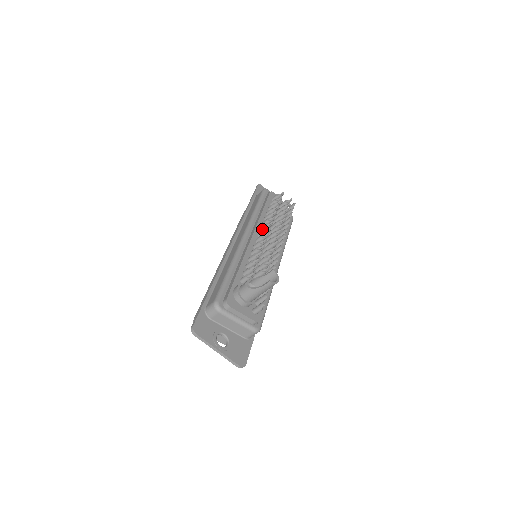
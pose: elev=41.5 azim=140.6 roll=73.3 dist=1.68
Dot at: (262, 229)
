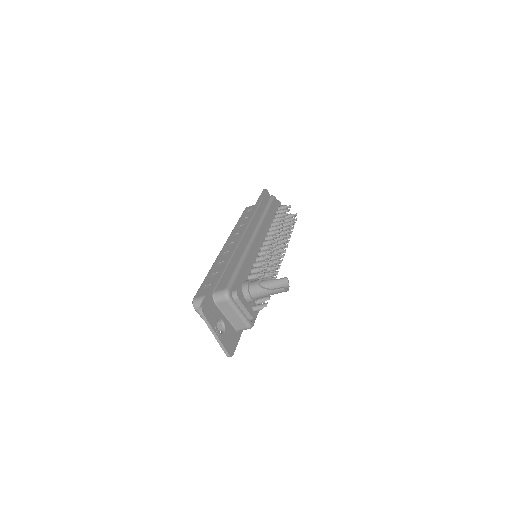
Dot at: (269, 233)
